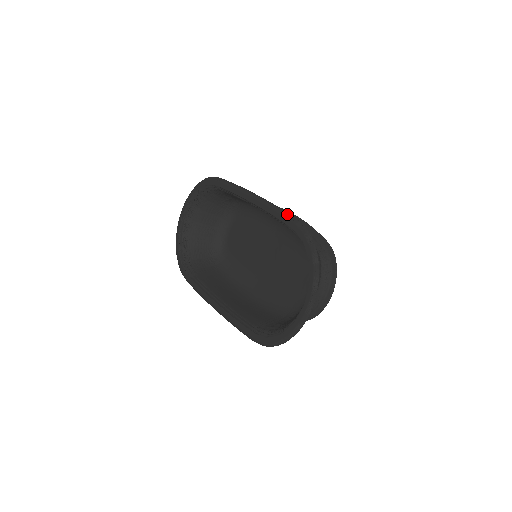
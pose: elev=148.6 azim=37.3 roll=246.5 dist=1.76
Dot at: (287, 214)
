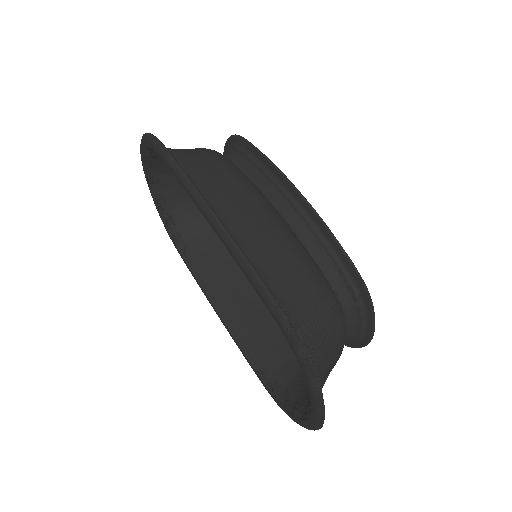
Dot at: (264, 292)
